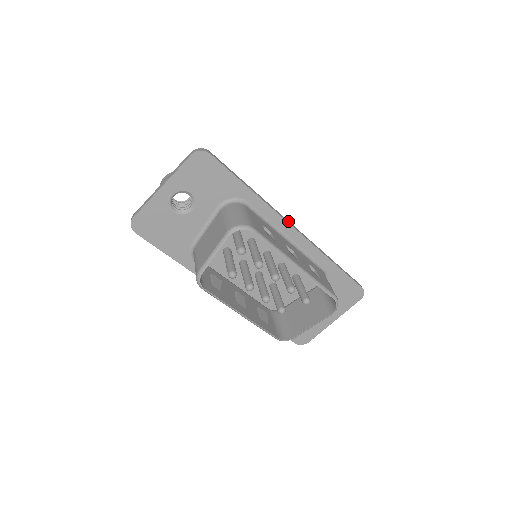
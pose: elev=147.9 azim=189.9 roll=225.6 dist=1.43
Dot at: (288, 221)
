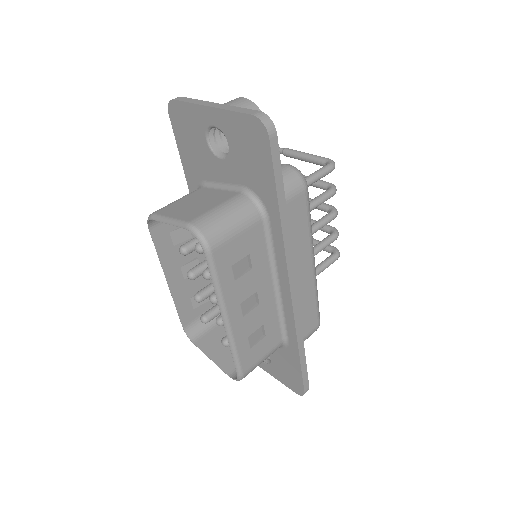
Dot at: (294, 277)
